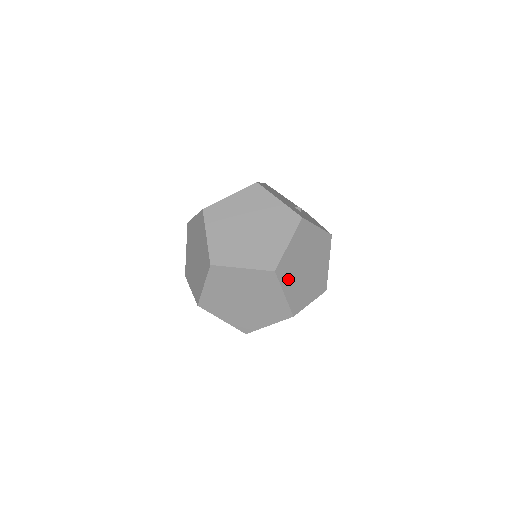
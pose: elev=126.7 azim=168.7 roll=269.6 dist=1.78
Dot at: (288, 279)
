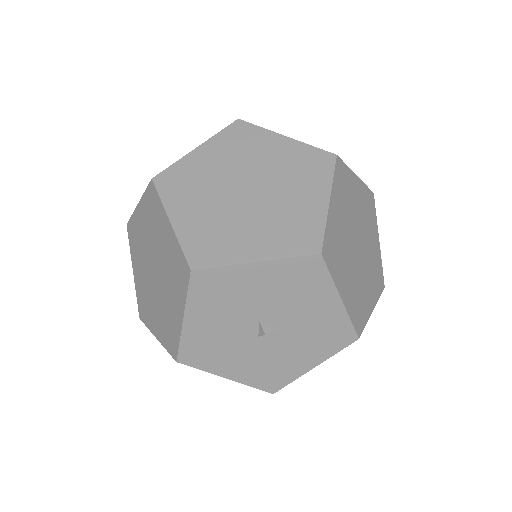
Dot at: (186, 199)
